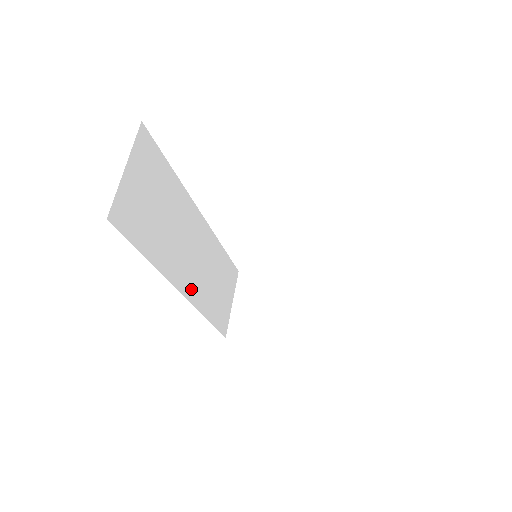
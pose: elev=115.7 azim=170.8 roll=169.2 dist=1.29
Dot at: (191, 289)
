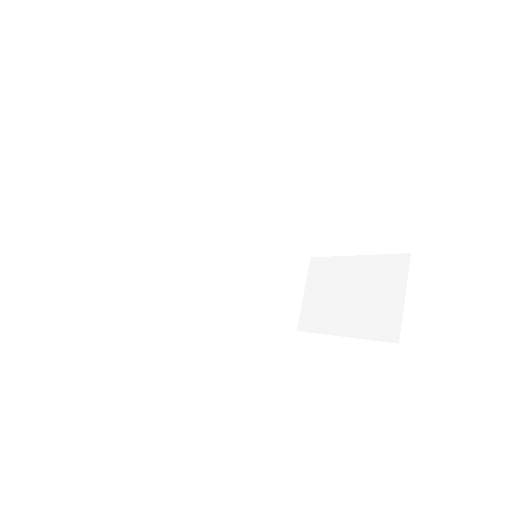
Dot at: (217, 294)
